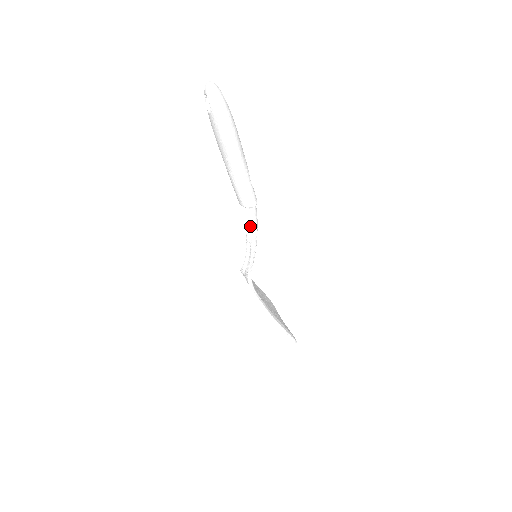
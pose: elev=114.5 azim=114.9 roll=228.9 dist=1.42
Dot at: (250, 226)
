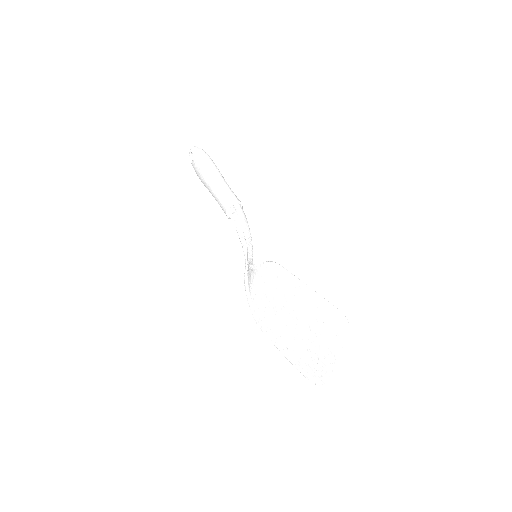
Dot at: (239, 219)
